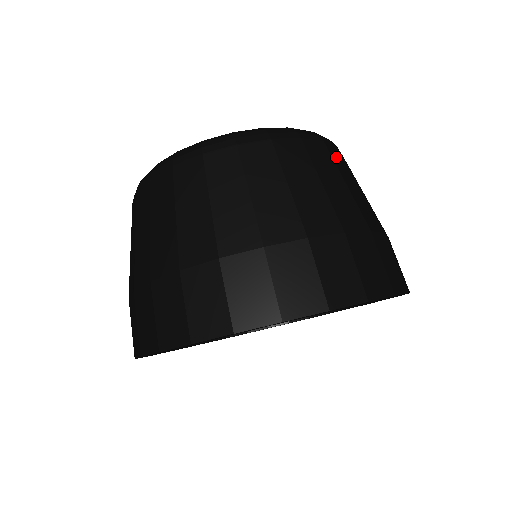
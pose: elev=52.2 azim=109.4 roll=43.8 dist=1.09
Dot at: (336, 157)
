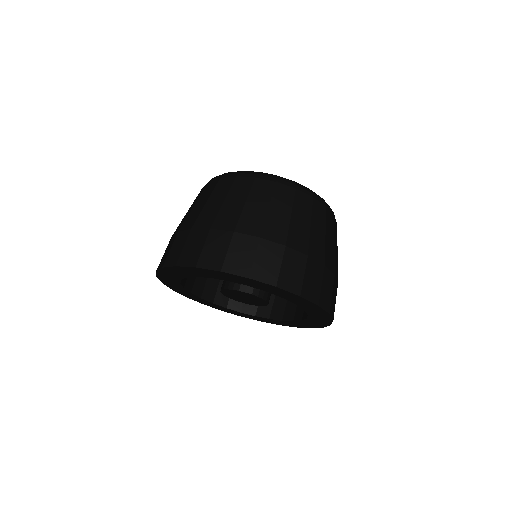
Dot at: occluded
